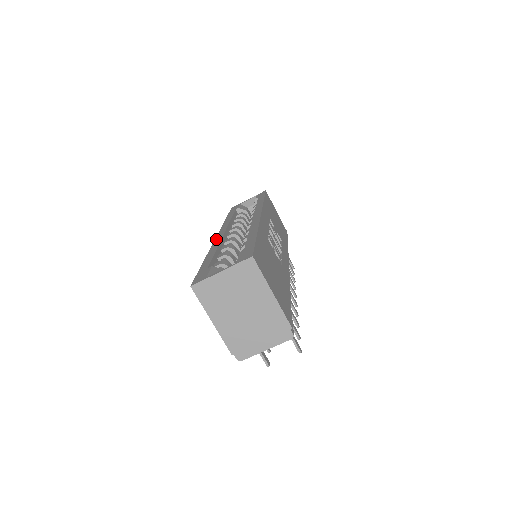
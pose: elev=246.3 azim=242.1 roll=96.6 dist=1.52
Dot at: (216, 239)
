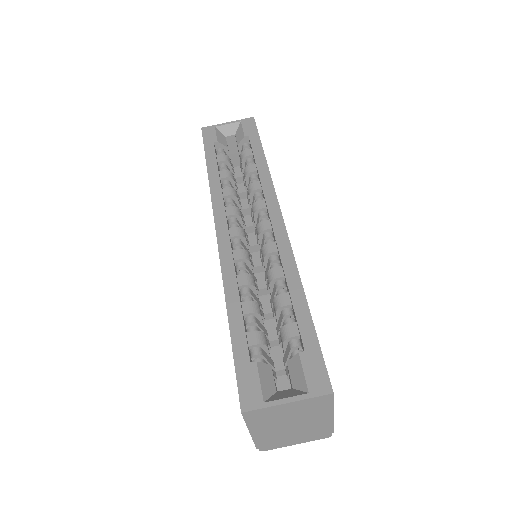
Dot at: (221, 248)
